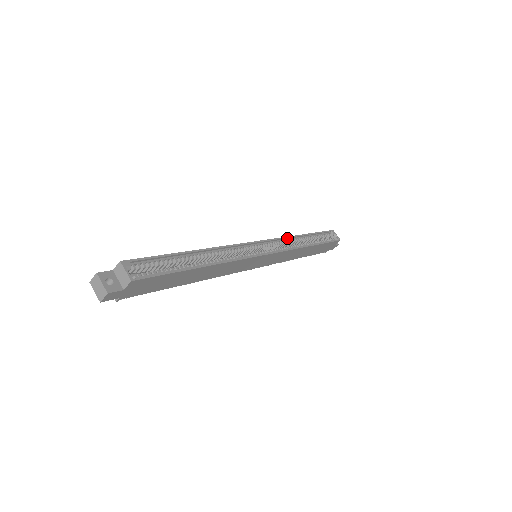
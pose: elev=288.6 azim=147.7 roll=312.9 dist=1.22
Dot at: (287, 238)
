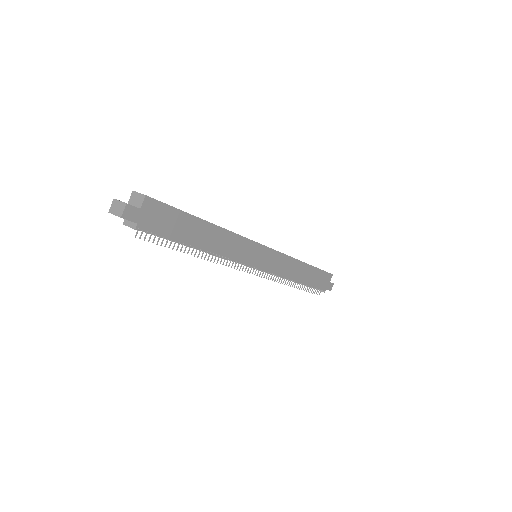
Dot at: occluded
